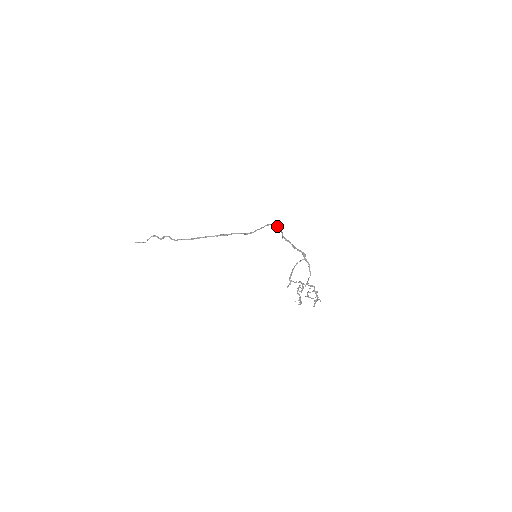
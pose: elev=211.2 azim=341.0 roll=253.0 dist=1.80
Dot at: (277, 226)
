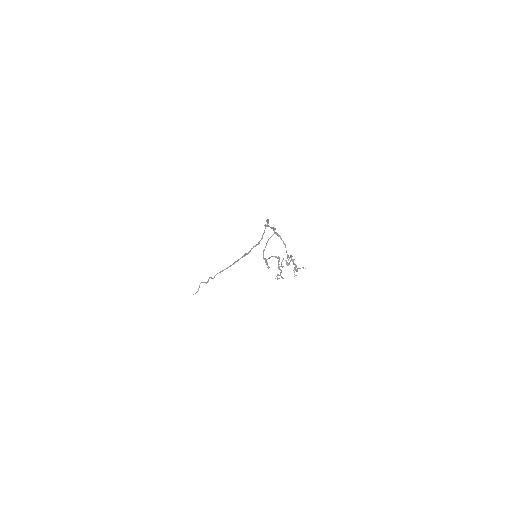
Dot at: occluded
